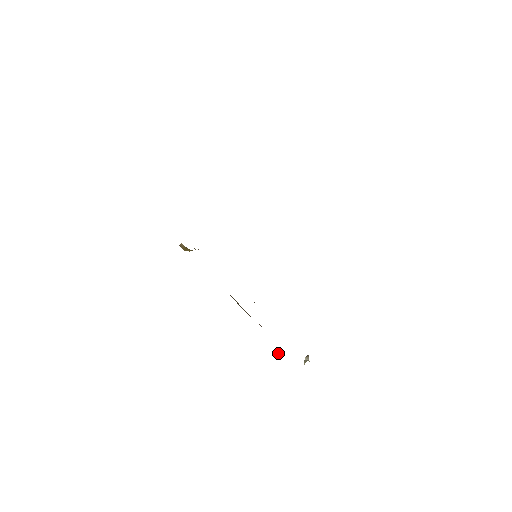
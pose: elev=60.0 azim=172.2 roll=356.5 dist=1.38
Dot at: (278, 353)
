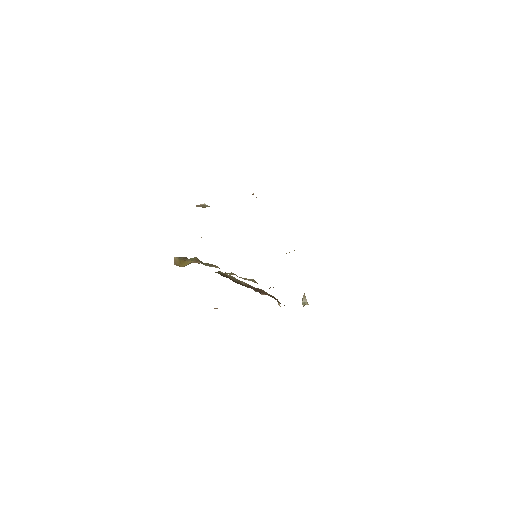
Dot at: (279, 305)
